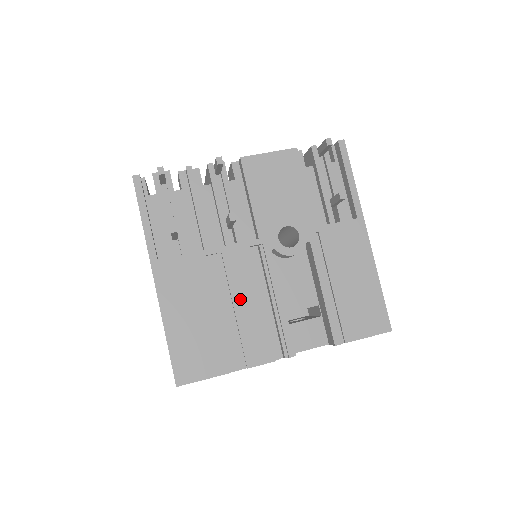
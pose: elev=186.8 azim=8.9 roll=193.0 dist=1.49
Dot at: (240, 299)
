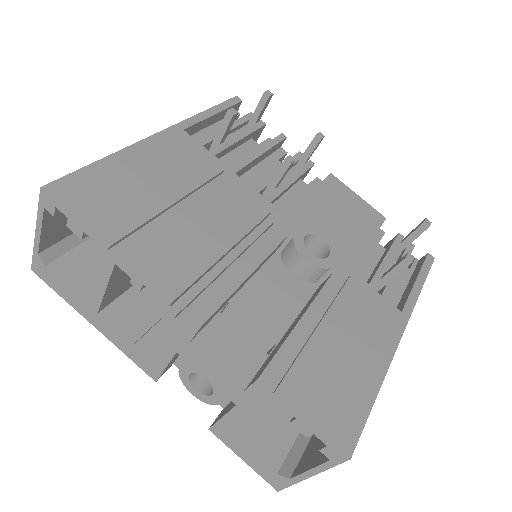
Dot at: (212, 222)
